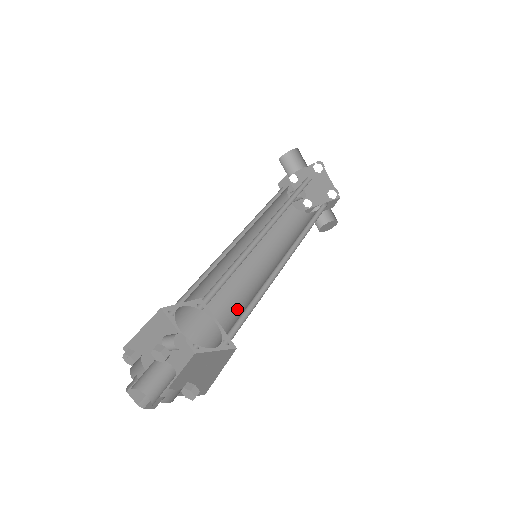
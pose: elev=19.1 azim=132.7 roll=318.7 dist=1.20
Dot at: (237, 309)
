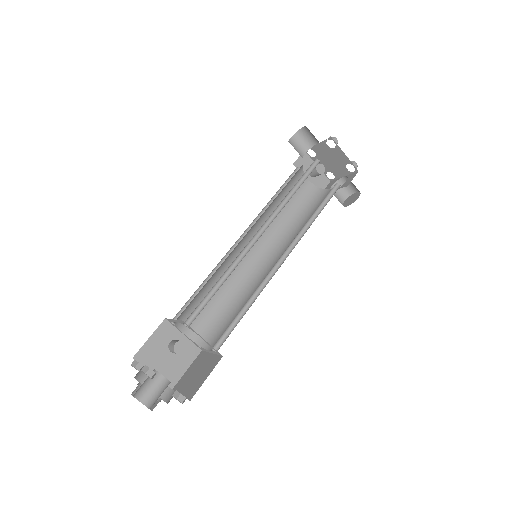
Dot at: (237, 310)
